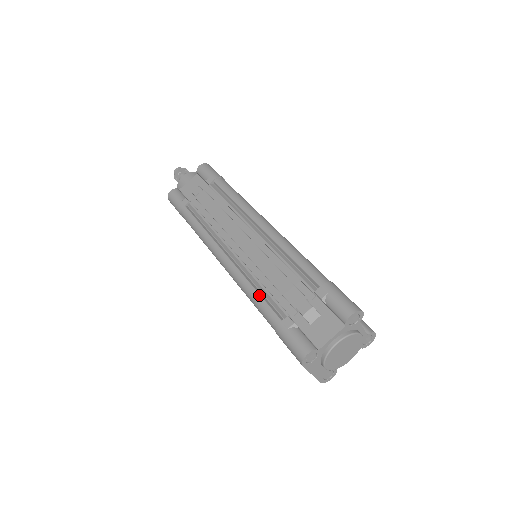
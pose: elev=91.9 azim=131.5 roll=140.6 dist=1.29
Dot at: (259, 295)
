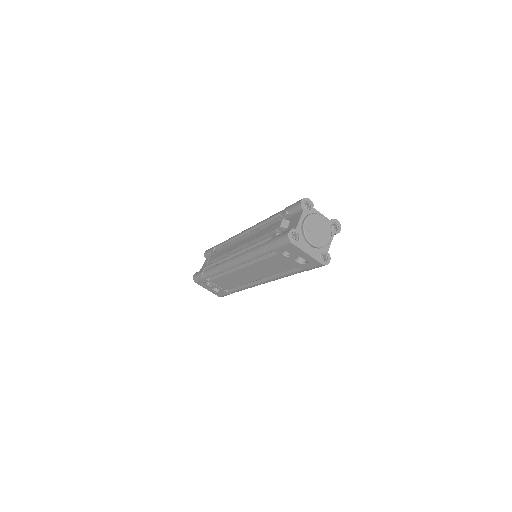
Dot at: (256, 247)
